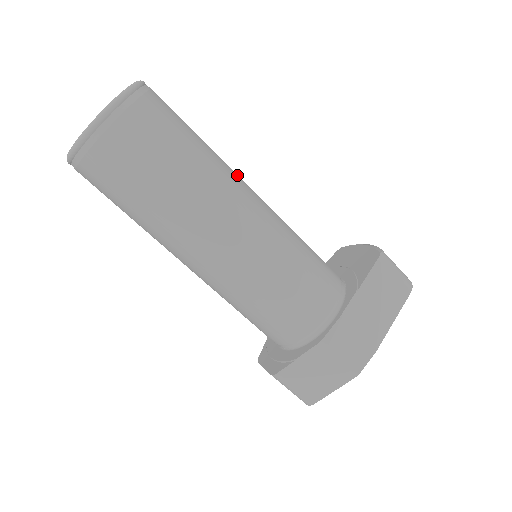
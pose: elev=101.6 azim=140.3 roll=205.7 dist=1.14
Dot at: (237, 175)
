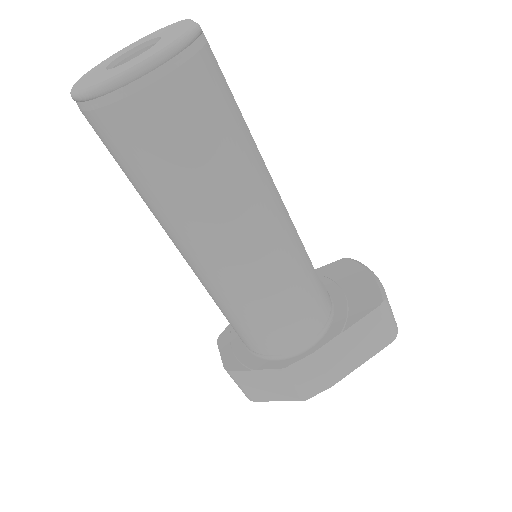
Dot at: (271, 178)
